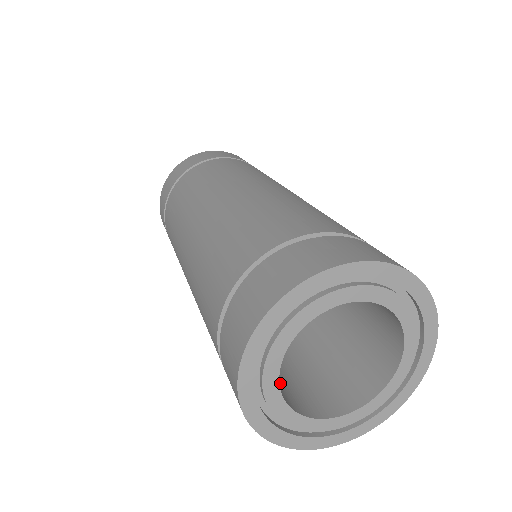
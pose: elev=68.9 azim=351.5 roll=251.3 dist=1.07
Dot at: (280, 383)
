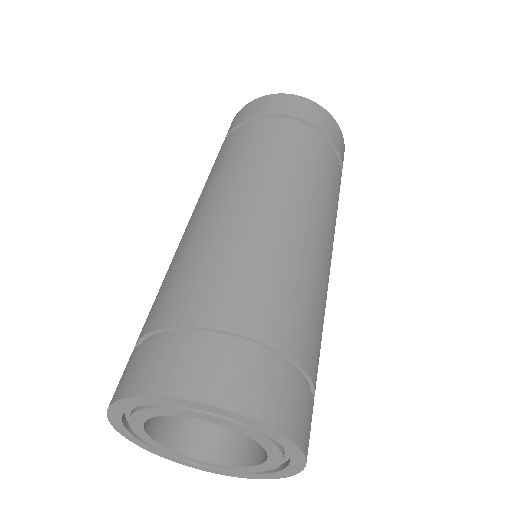
Dot at: occluded
